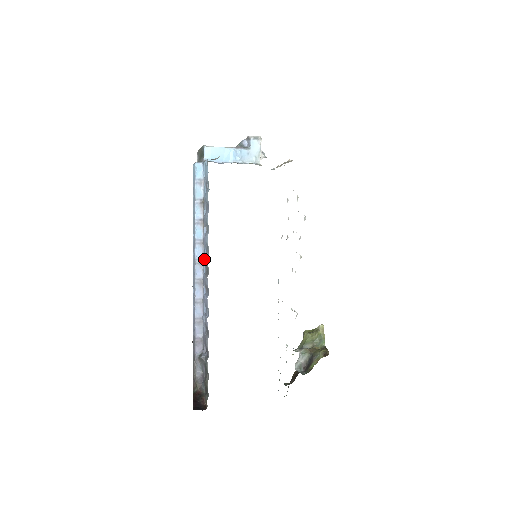
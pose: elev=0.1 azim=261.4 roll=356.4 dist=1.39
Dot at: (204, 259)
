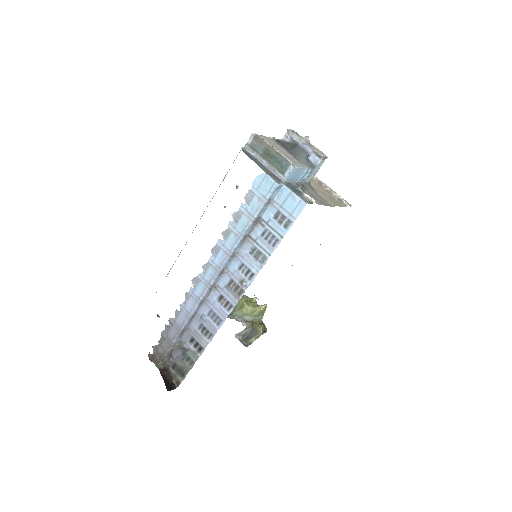
Dot at: (232, 273)
